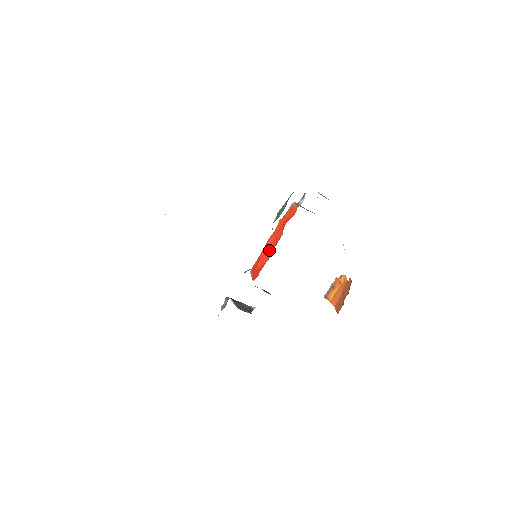
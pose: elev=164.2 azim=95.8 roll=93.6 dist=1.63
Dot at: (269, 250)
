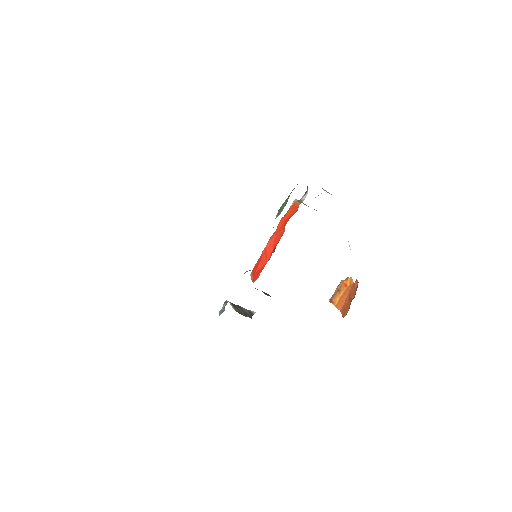
Dot at: (270, 250)
